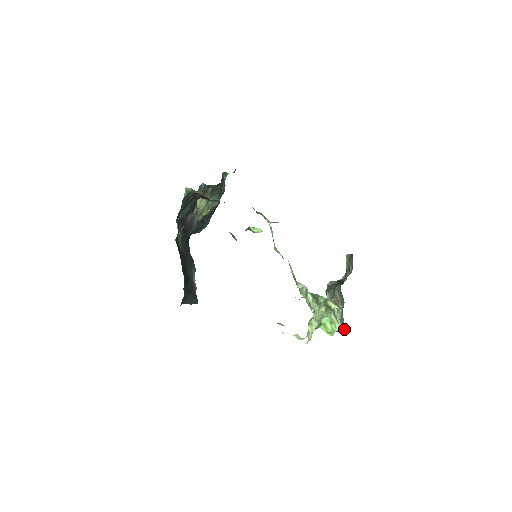
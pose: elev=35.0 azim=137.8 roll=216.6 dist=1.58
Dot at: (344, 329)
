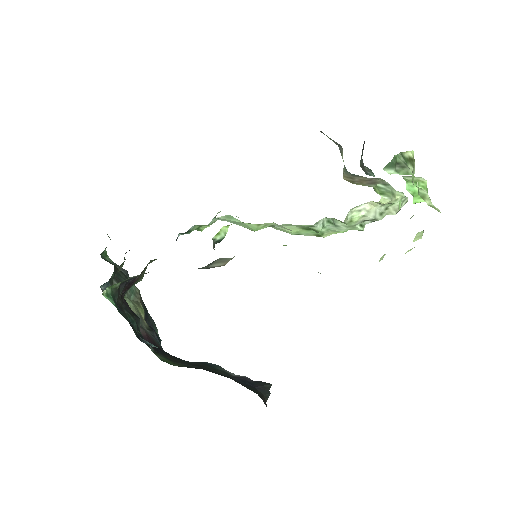
Dot at: occluded
